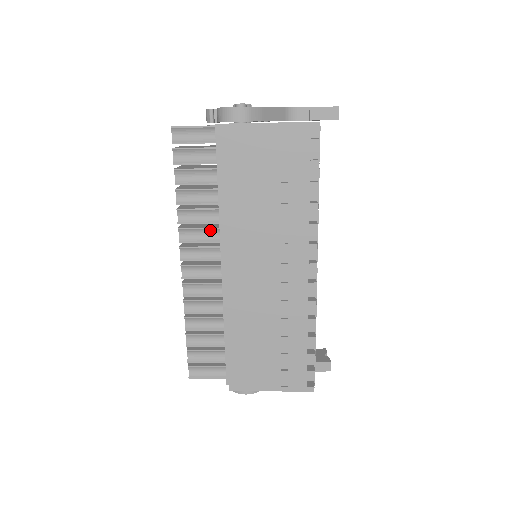
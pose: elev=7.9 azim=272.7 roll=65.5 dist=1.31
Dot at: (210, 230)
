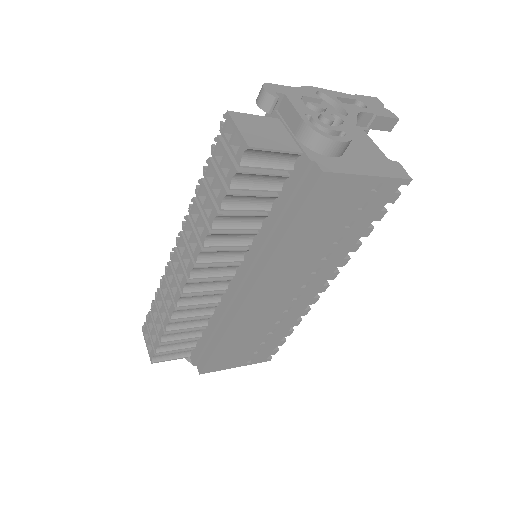
Dot at: (236, 251)
